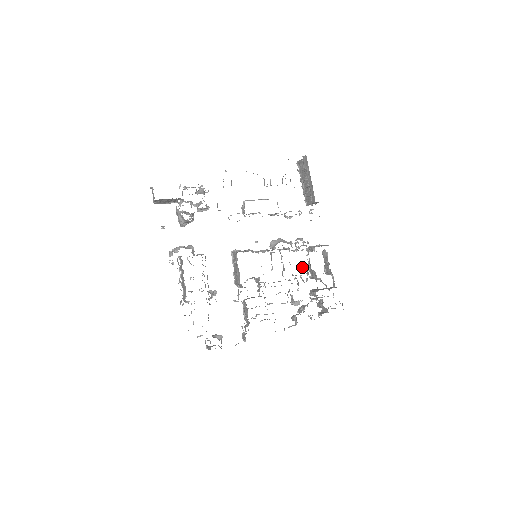
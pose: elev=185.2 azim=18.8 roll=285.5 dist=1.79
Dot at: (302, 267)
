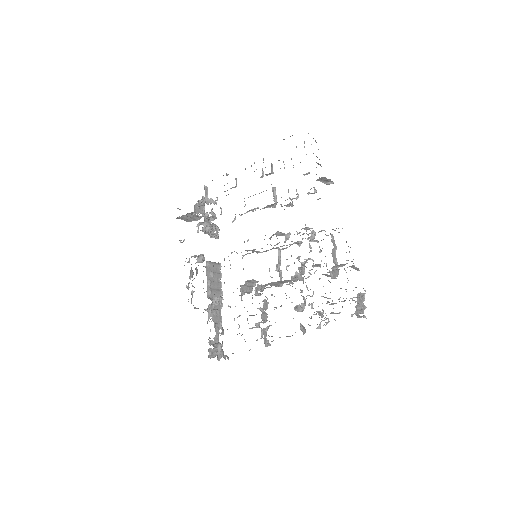
Dot at: (302, 262)
